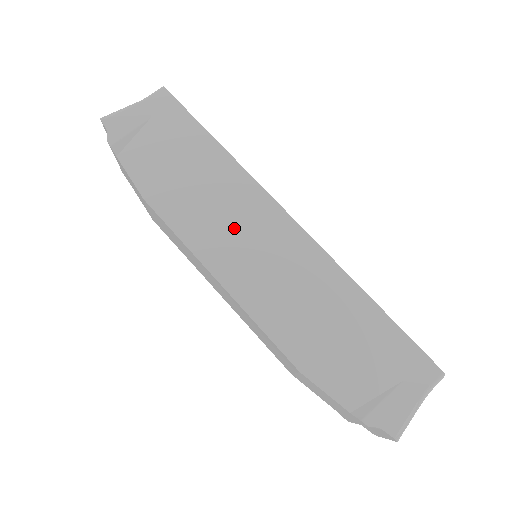
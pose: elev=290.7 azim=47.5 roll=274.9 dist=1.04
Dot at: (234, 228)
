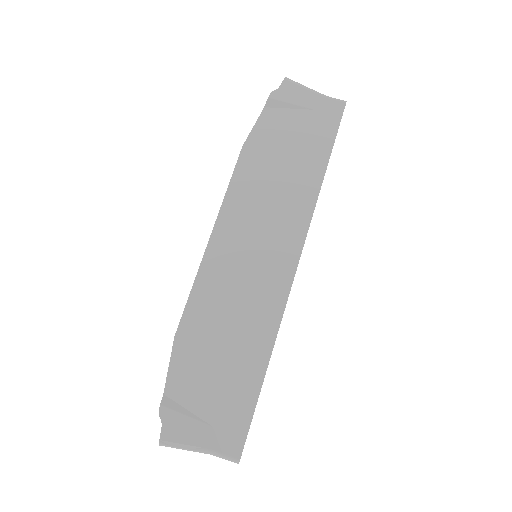
Dot at: (261, 222)
